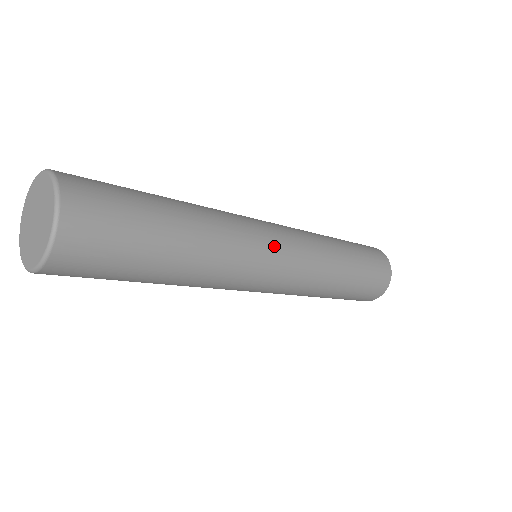
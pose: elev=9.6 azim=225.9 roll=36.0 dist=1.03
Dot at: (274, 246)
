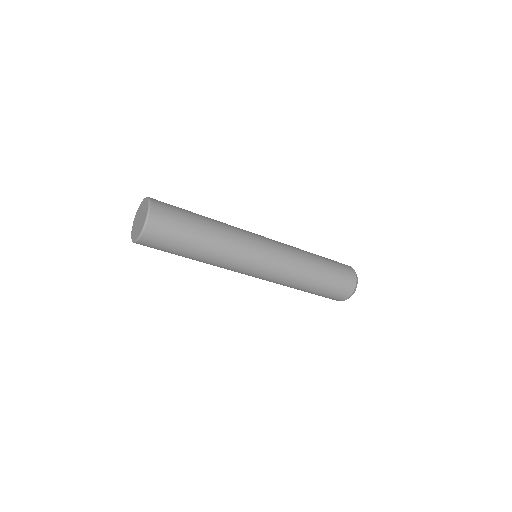
Dot at: occluded
